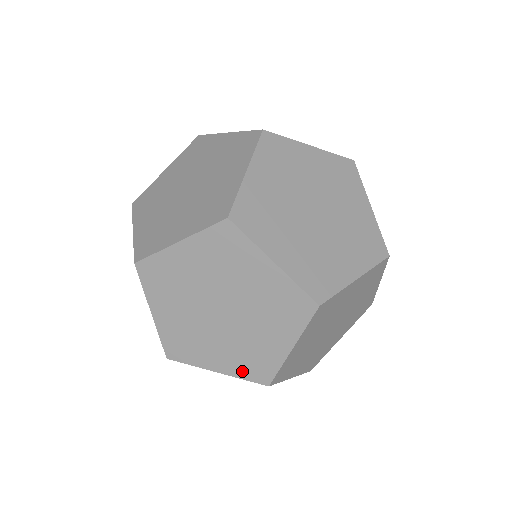
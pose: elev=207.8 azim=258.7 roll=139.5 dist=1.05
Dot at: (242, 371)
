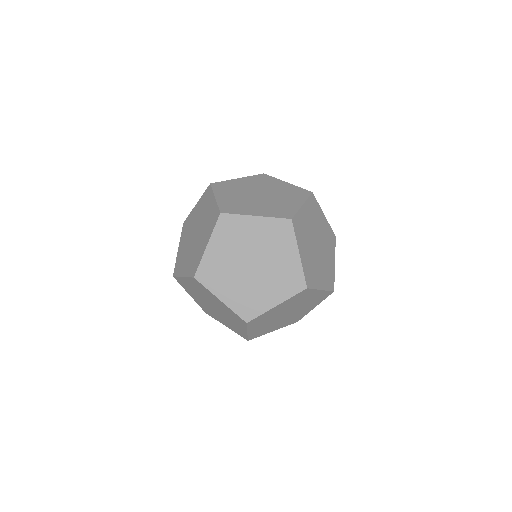
Dot at: (237, 306)
